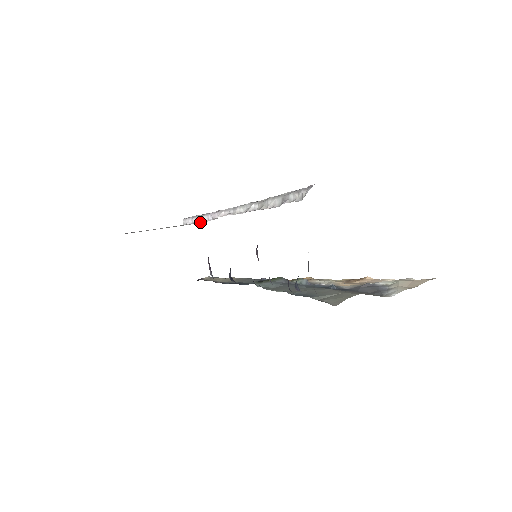
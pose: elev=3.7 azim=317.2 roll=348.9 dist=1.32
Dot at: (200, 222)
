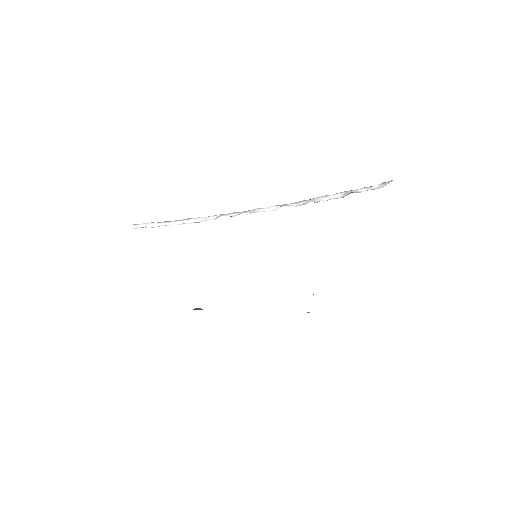
Dot at: occluded
